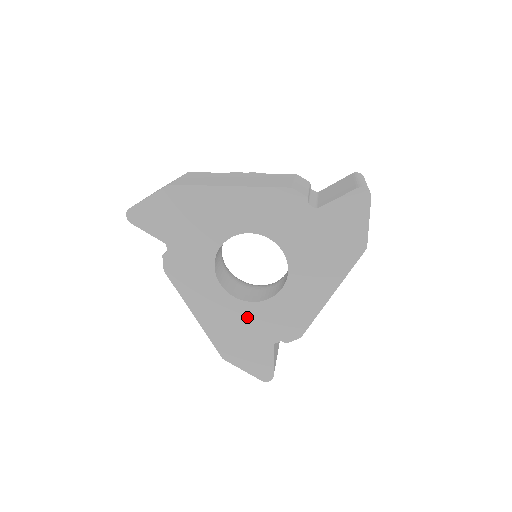
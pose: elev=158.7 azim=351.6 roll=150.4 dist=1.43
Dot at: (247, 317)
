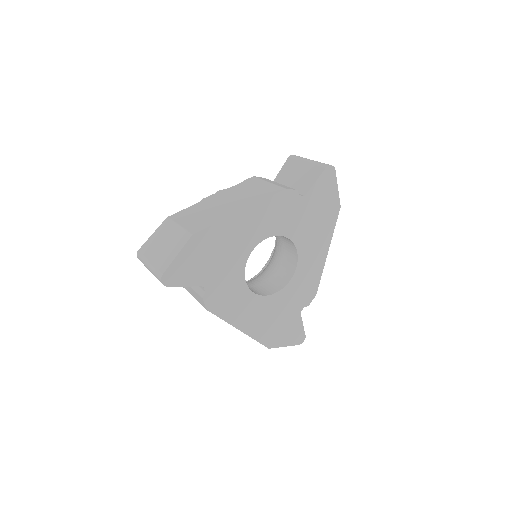
Dot at: (278, 305)
